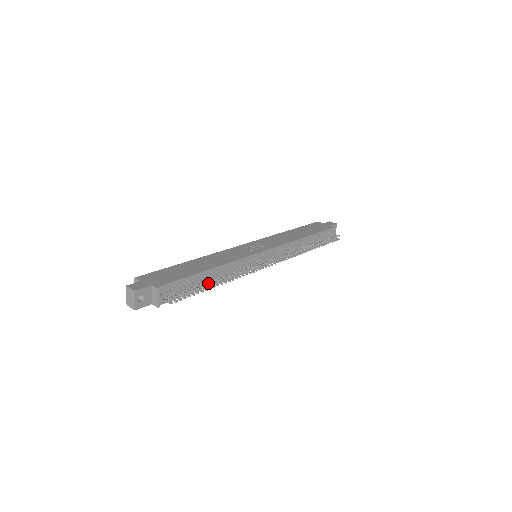
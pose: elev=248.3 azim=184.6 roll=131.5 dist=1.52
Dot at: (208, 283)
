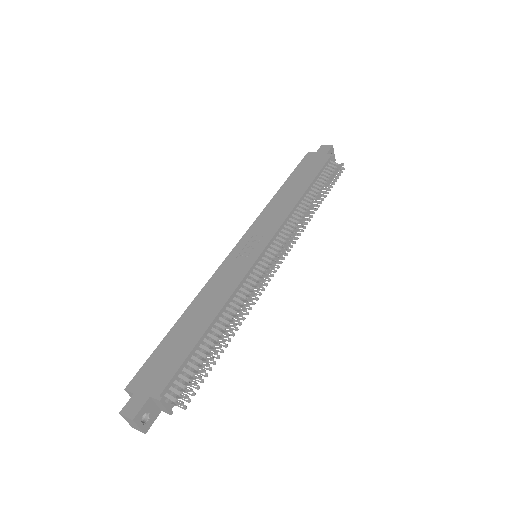
Dot at: (217, 348)
